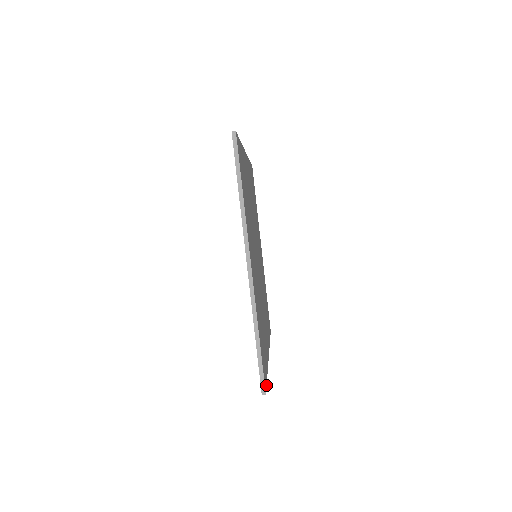
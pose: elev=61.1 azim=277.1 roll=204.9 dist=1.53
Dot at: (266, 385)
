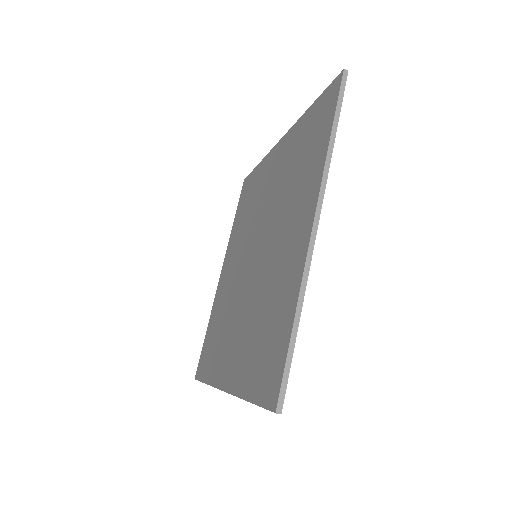
Dot at: occluded
